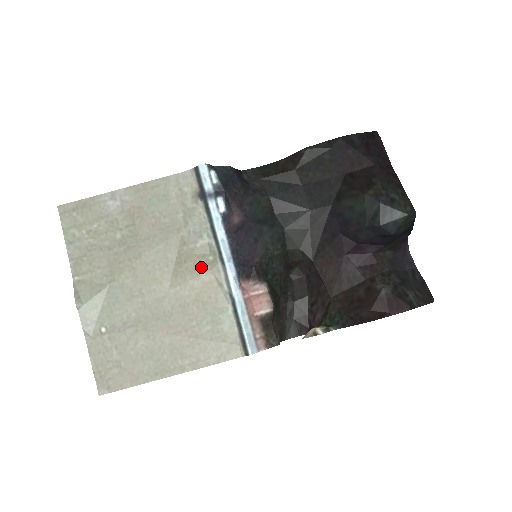
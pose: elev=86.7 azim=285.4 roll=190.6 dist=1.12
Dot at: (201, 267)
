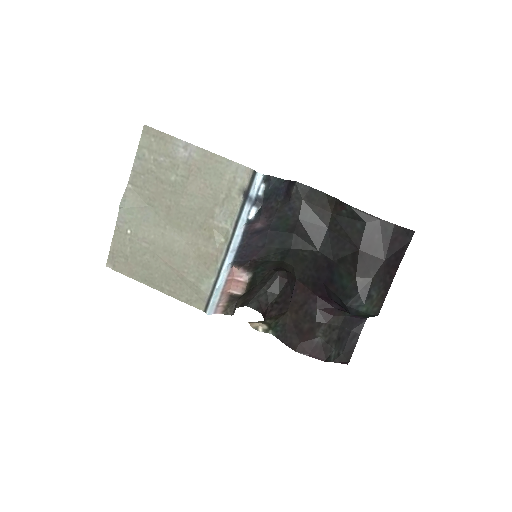
Dot at: (212, 241)
